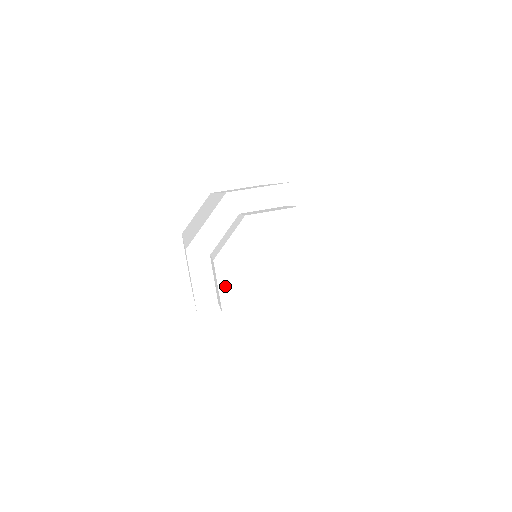
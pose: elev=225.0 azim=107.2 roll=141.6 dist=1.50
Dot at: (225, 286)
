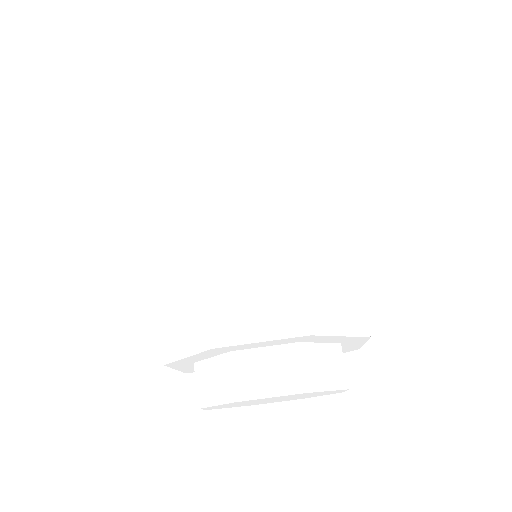
Dot at: (211, 408)
